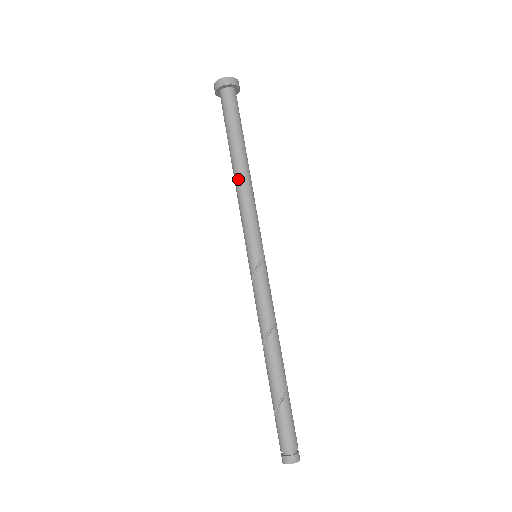
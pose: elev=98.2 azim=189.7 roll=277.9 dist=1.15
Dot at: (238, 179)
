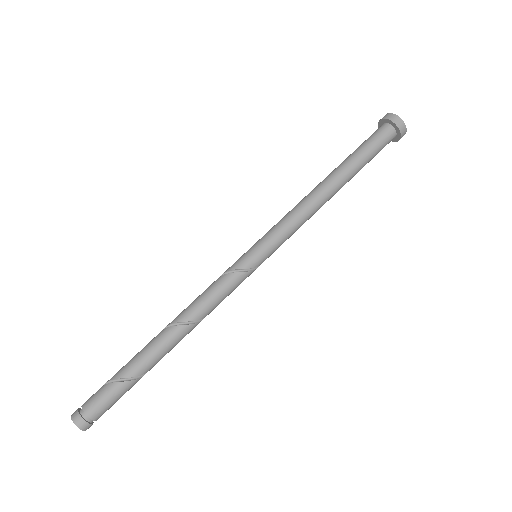
Dot at: (322, 197)
